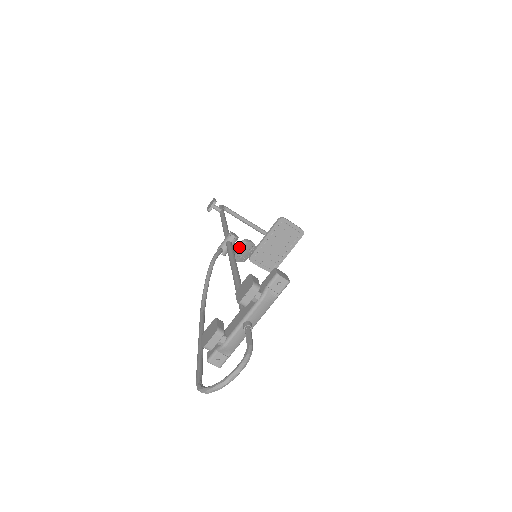
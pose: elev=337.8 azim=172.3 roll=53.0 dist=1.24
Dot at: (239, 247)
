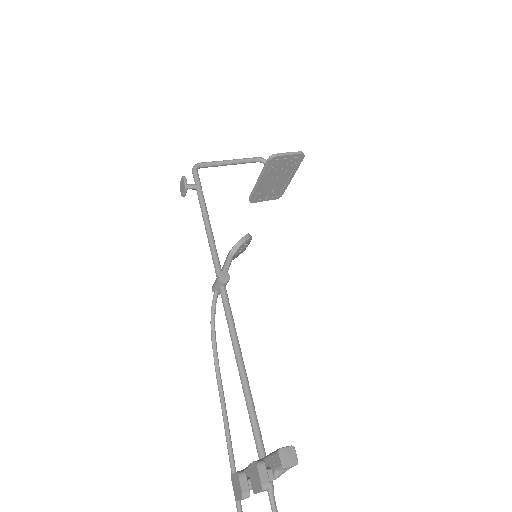
Dot at: (234, 254)
